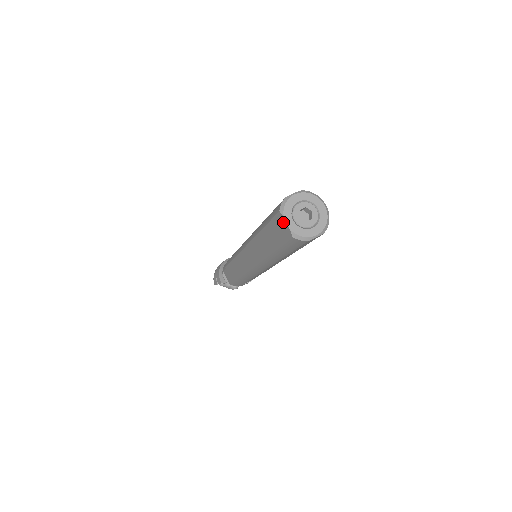
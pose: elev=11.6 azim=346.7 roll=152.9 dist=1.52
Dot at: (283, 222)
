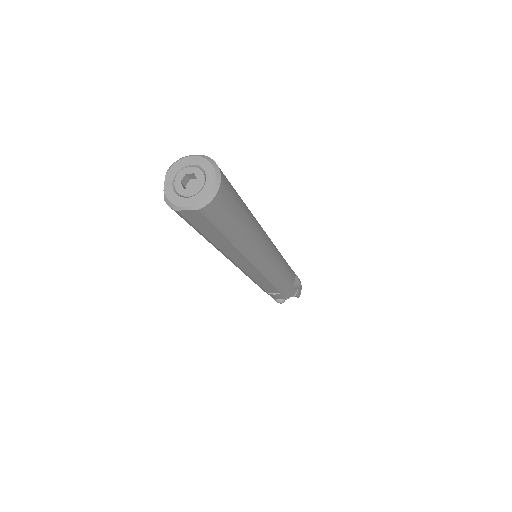
Dot at: occluded
